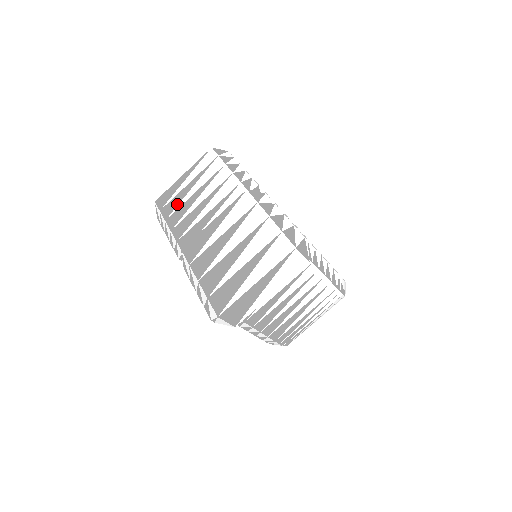
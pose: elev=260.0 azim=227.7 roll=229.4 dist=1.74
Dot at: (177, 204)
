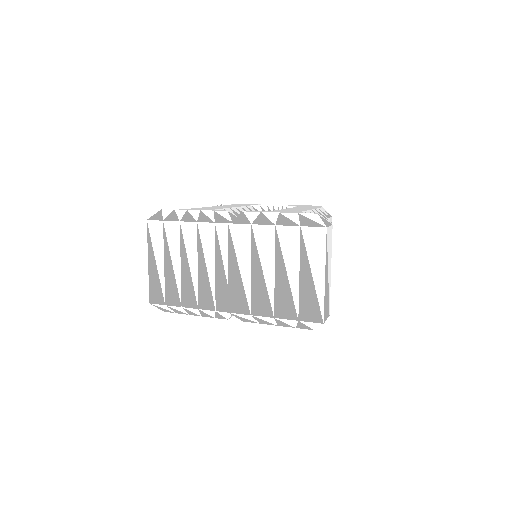
Dot at: (175, 287)
